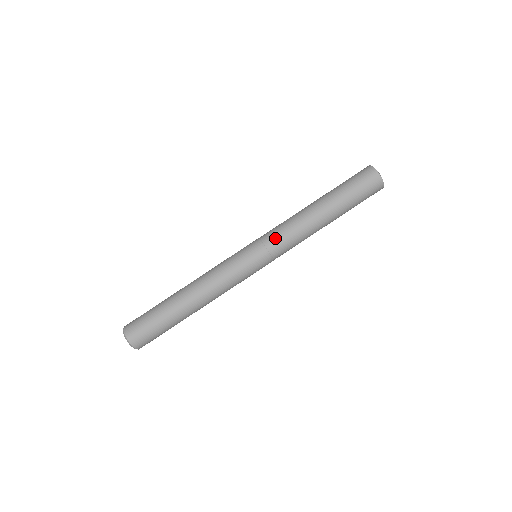
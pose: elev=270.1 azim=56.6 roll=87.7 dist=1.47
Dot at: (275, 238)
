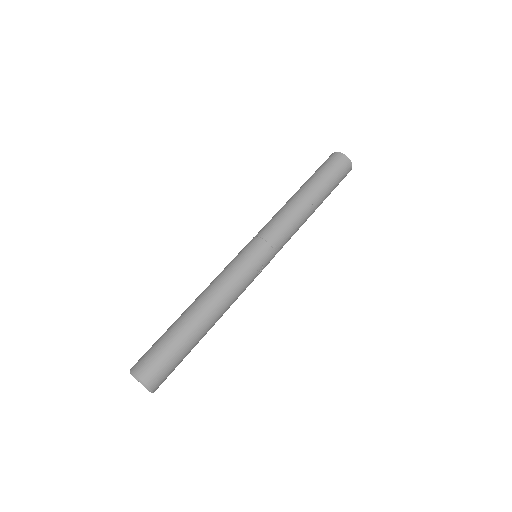
Dot at: (266, 228)
